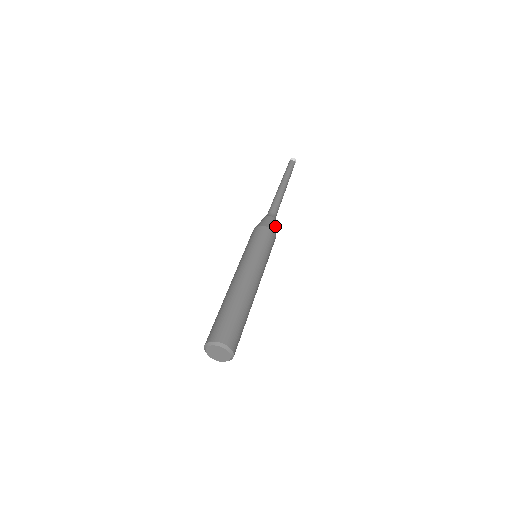
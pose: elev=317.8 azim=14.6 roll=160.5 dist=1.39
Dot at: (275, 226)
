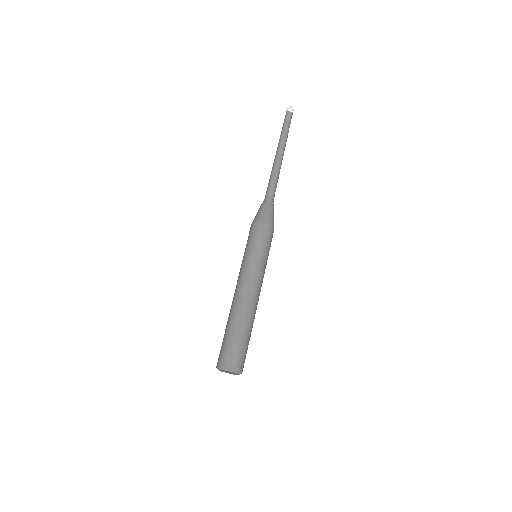
Dot at: occluded
